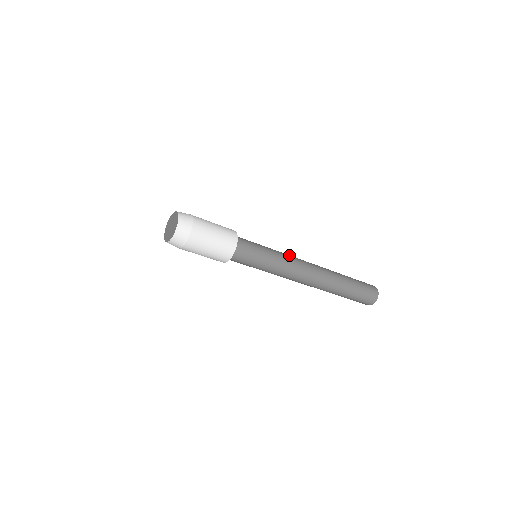
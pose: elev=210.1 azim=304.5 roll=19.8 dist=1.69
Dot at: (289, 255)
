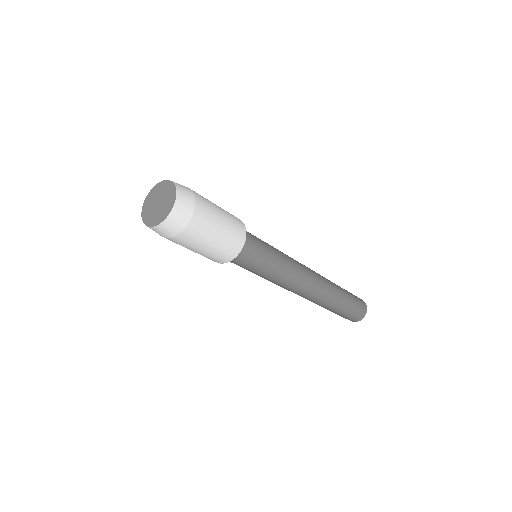
Dot at: occluded
